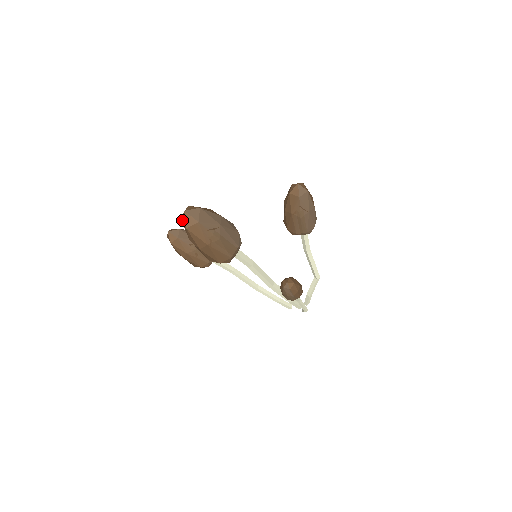
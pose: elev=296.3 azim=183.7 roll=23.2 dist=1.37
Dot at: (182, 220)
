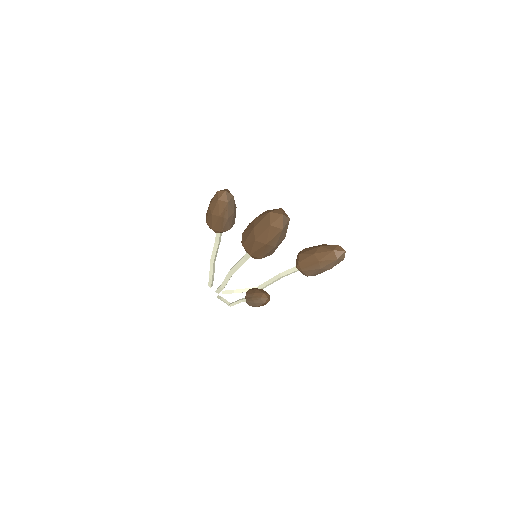
Dot at: (271, 215)
